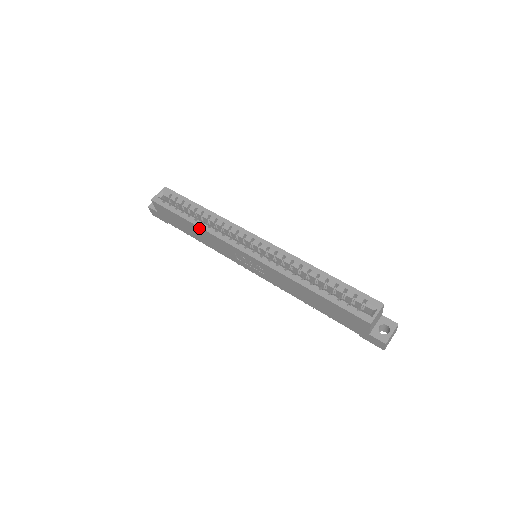
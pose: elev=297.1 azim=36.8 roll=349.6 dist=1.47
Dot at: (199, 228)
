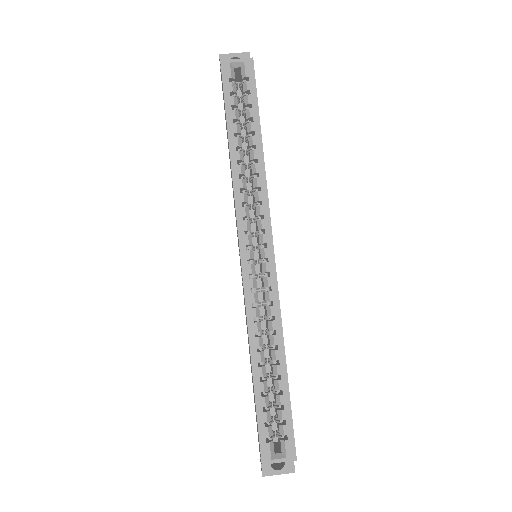
Dot at: (231, 163)
